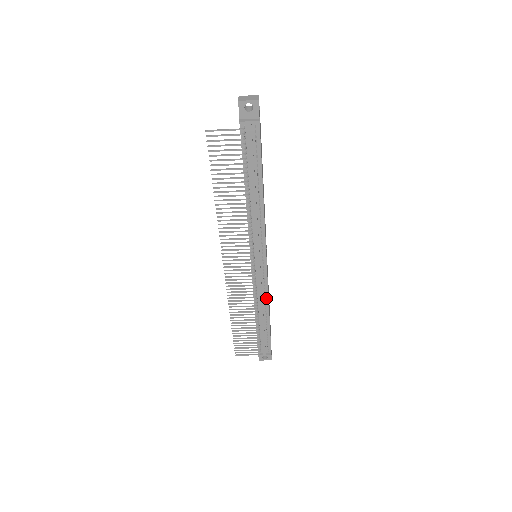
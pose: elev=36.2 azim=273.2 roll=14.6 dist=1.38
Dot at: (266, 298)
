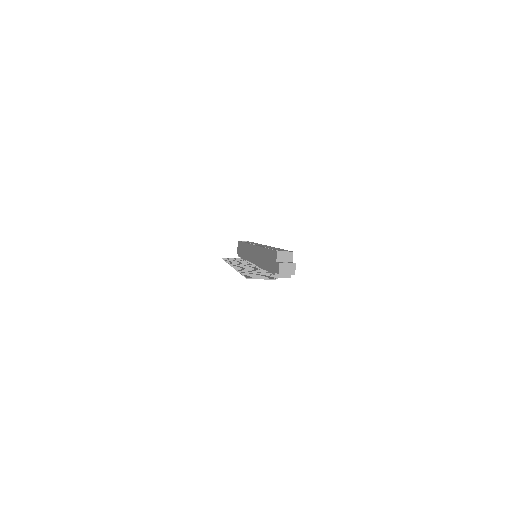
Dot at: occluded
